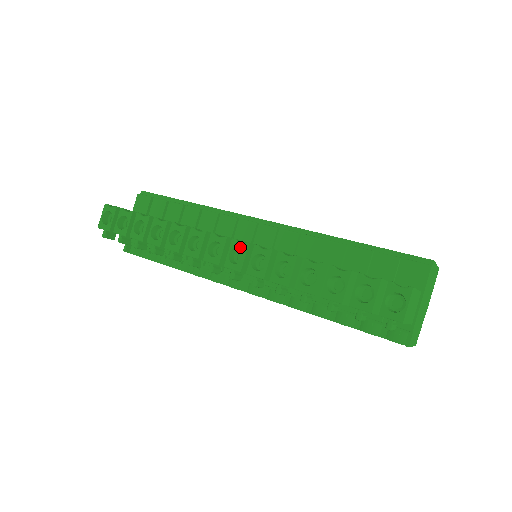
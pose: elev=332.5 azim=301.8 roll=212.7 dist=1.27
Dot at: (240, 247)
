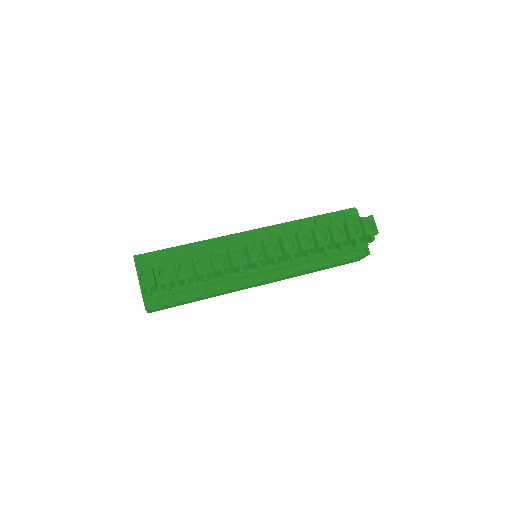
Dot at: (272, 241)
